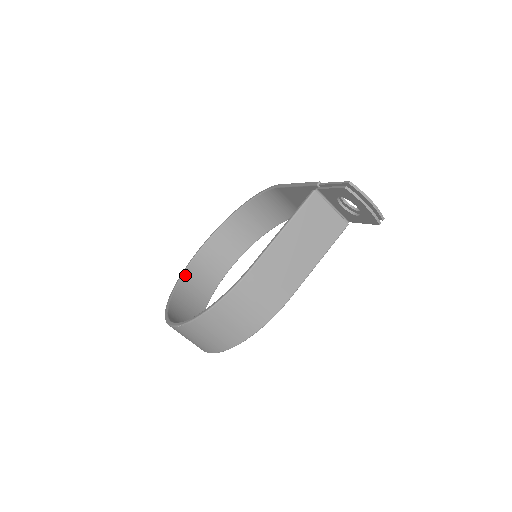
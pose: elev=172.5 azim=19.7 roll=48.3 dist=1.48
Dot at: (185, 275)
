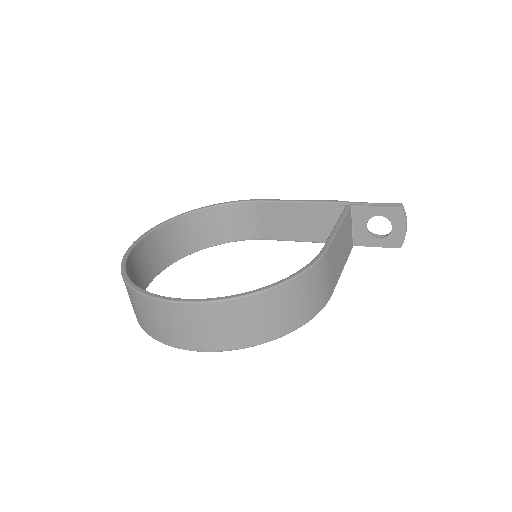
Dot at: (128, 263)
